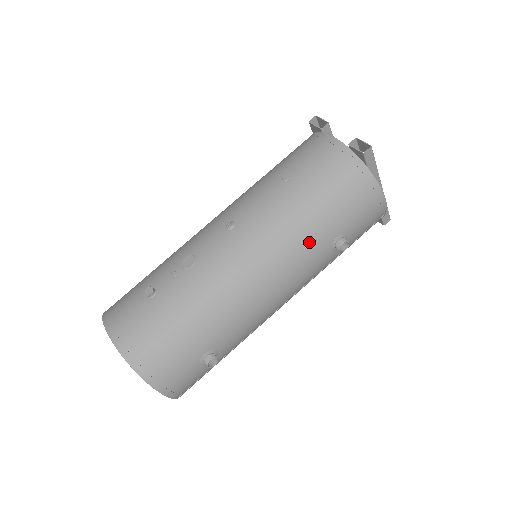
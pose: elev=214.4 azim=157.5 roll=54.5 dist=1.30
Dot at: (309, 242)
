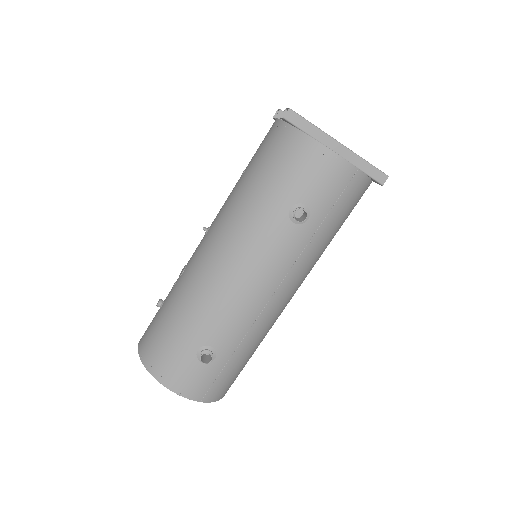
Dot at: (261, 221)
